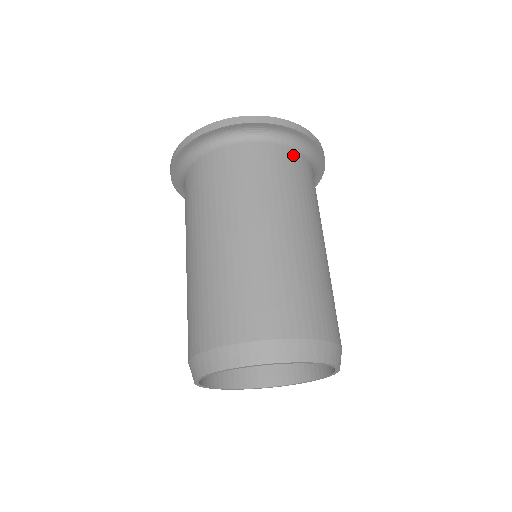
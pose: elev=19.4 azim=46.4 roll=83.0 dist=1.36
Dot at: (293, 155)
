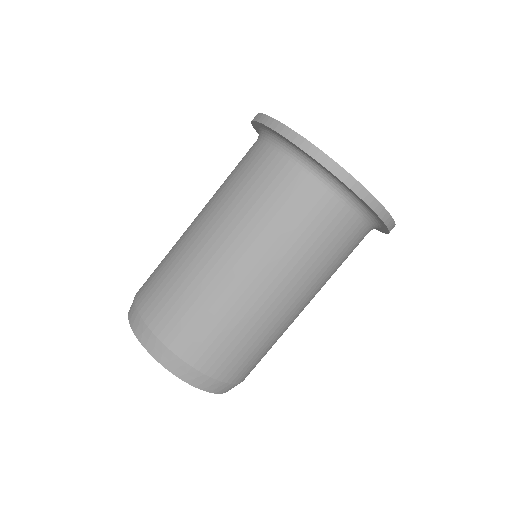
Dot at: occluded
